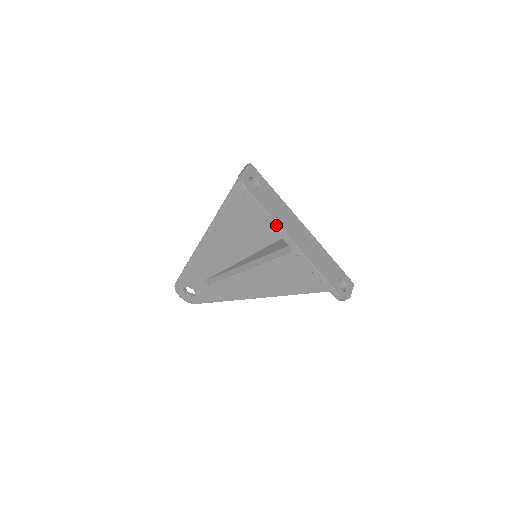
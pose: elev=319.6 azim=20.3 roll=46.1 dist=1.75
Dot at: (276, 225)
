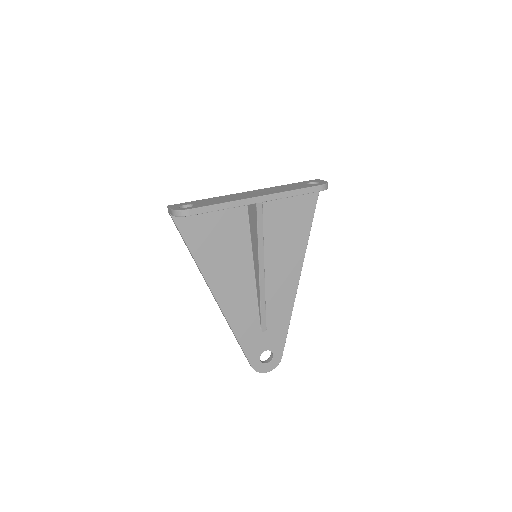
Dot at: (232, 203)
